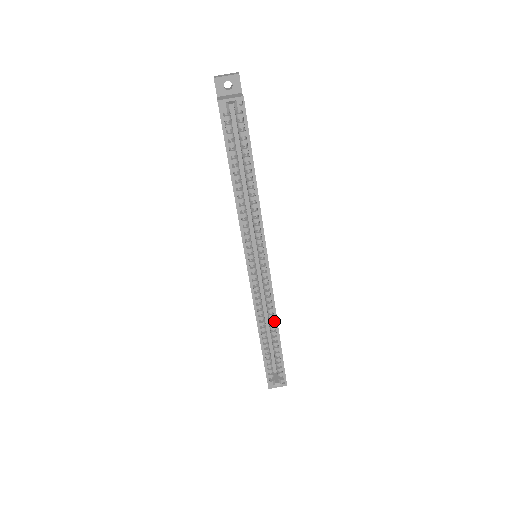
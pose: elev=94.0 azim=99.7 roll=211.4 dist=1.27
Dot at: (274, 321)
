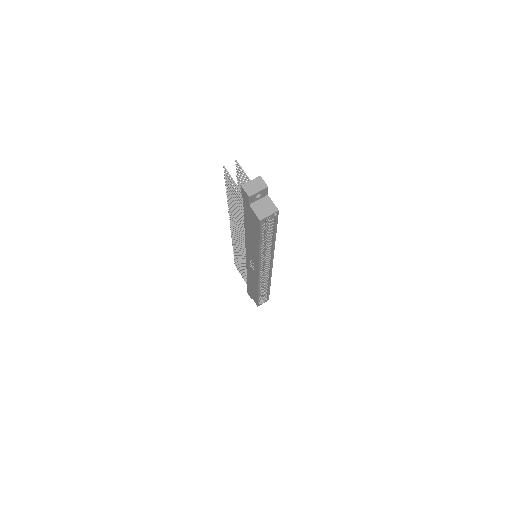
Dot at: (268, 283)
